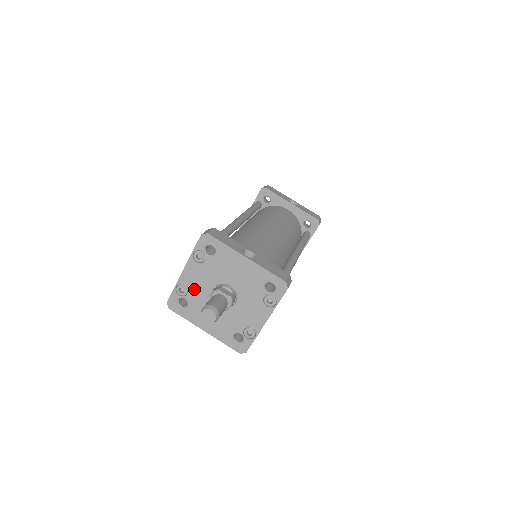
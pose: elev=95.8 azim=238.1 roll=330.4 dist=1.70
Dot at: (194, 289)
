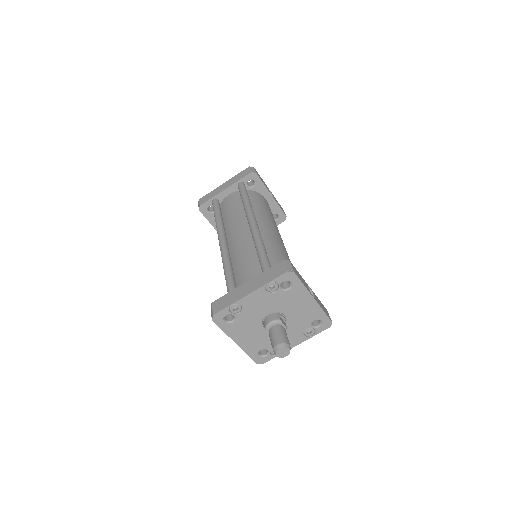
Dot at: (249, 311)
